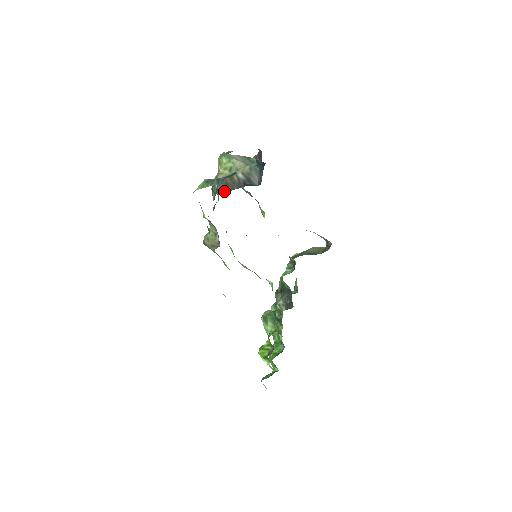
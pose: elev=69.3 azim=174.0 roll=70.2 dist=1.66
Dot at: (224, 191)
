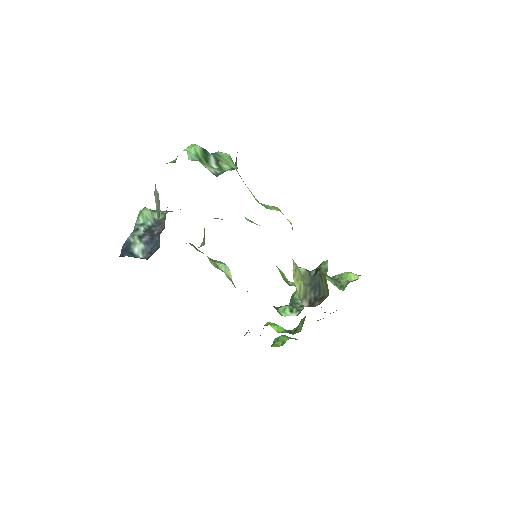
Dot at: (162, 222)
